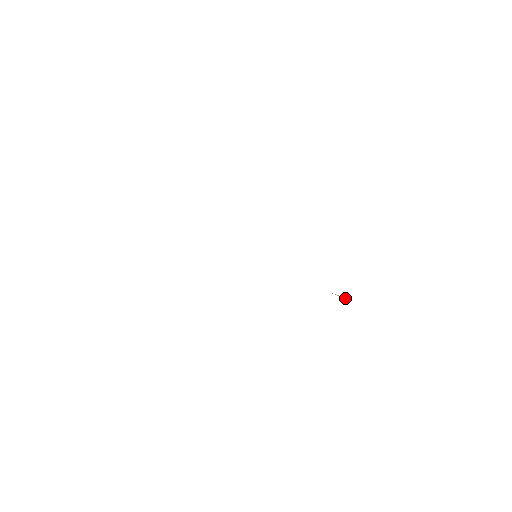
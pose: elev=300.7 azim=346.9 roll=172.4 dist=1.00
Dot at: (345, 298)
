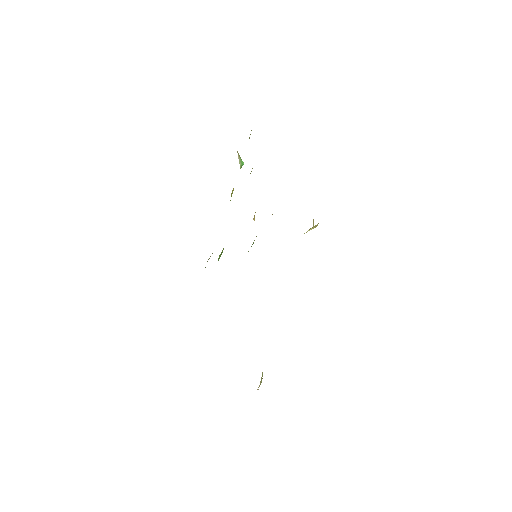
Dot at: occluded
